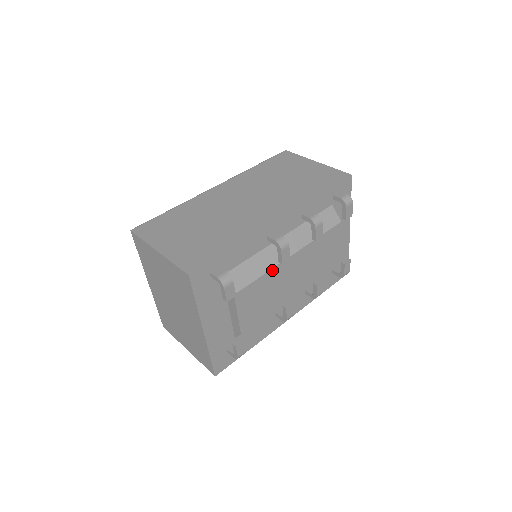
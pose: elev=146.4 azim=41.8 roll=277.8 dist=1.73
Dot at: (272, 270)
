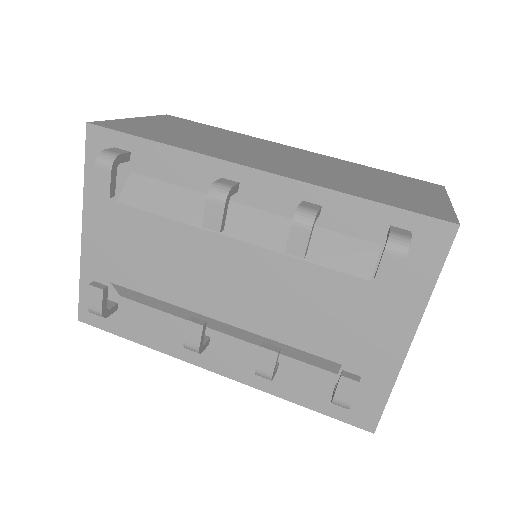
Dot at: (191, 228)
